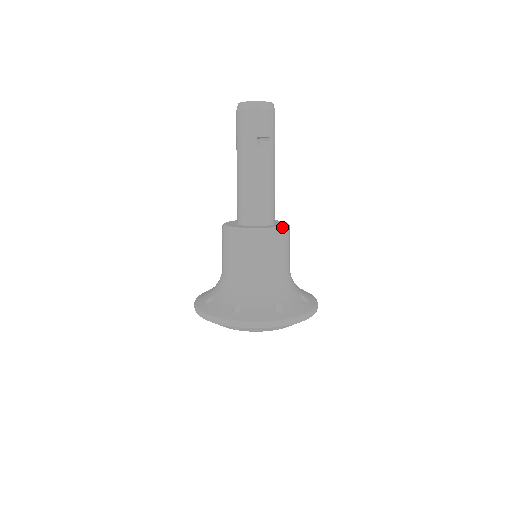
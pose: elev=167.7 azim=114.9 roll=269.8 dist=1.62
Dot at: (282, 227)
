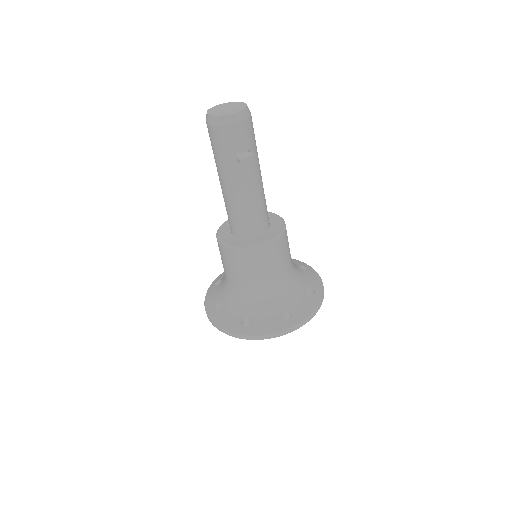
Dot at: (278, 236)
